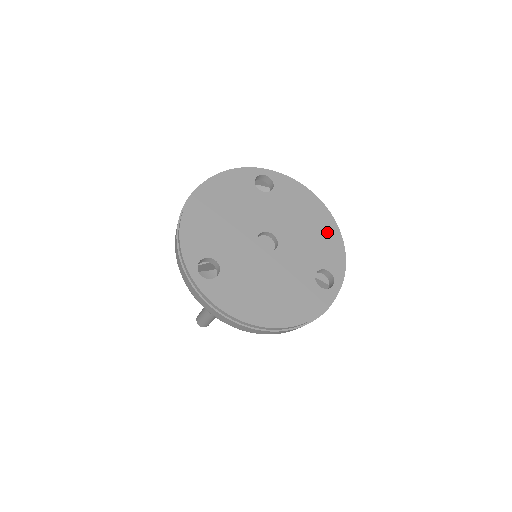
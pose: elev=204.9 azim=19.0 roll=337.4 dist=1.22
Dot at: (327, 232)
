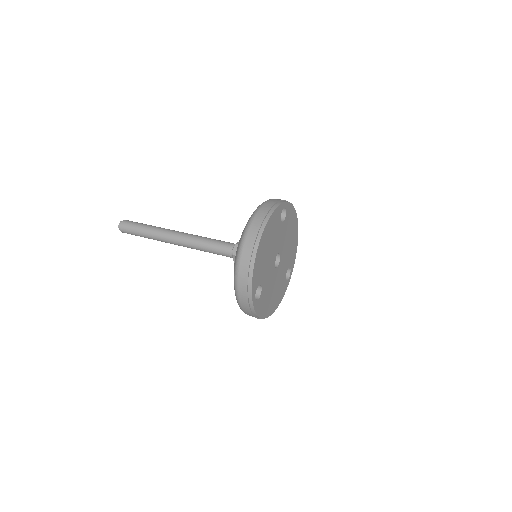
Dot at: (295, 241)
